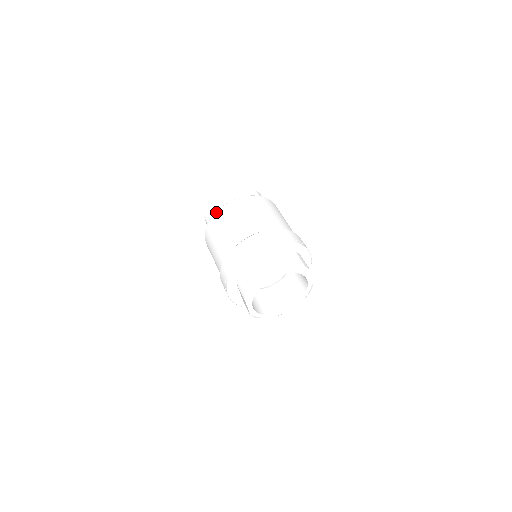
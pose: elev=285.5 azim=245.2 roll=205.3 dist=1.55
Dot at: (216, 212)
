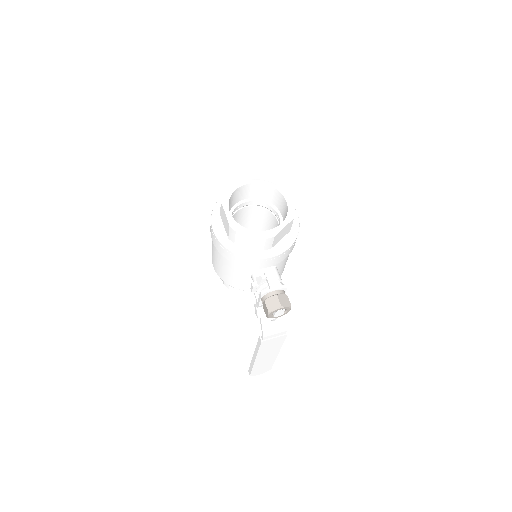
Dot at: occluded
